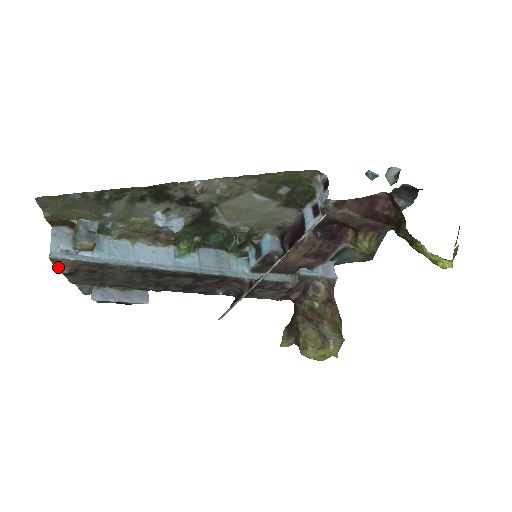
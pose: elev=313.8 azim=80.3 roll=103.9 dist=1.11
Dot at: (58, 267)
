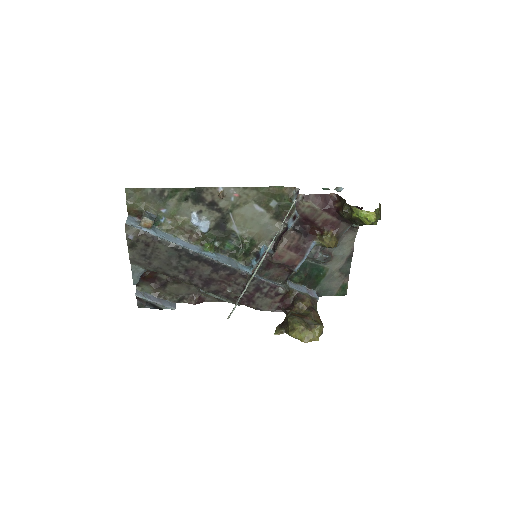
Dot at: (128, 233)
